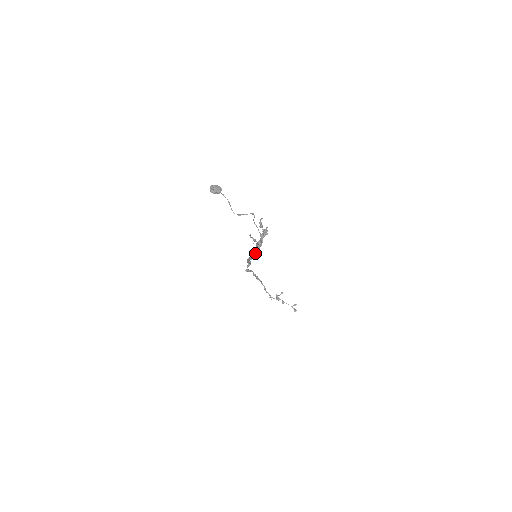
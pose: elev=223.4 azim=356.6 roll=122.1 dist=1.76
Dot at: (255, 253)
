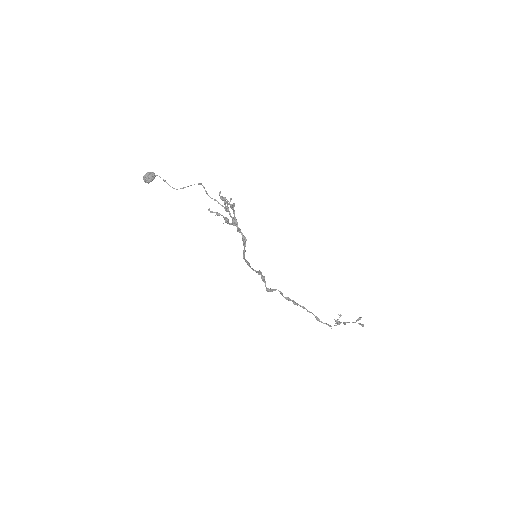
Dot at: (243, 244)
